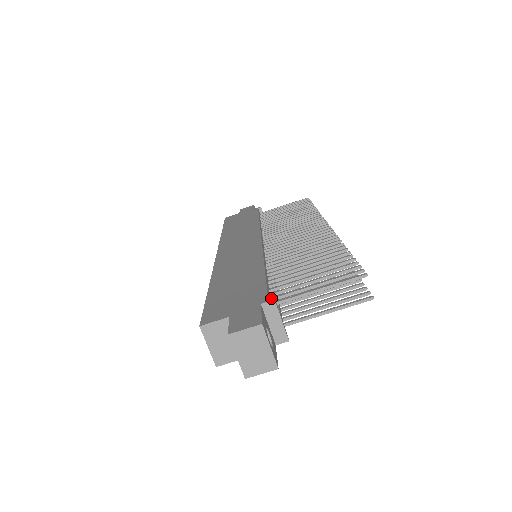
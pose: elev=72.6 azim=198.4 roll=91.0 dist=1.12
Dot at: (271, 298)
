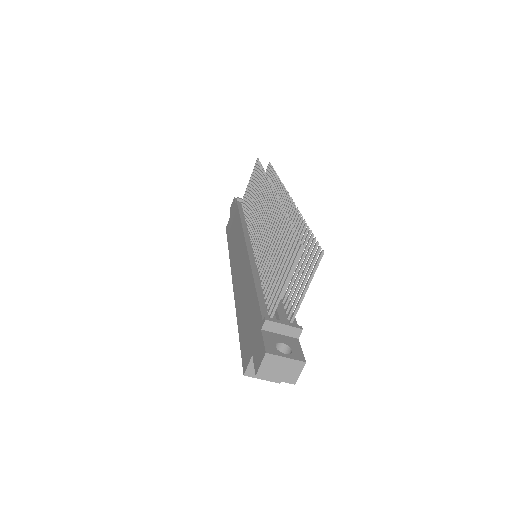
Dot at: (263, 319)
